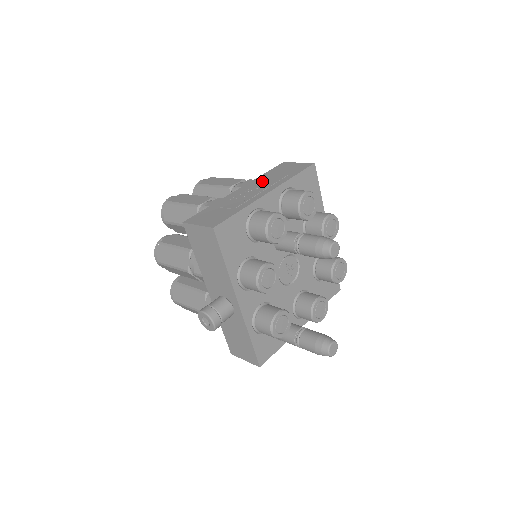
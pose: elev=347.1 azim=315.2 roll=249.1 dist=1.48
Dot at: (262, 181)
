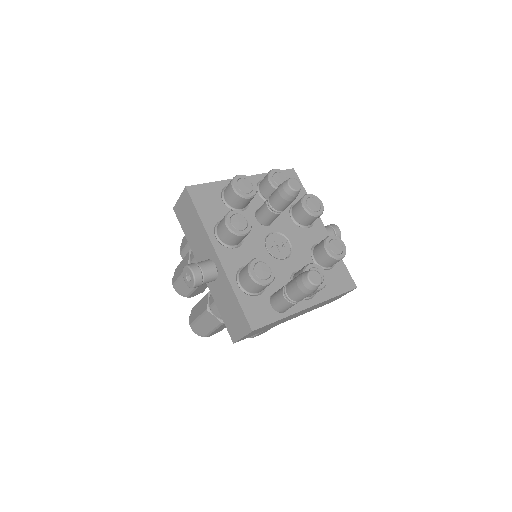
Dot at: occluded
